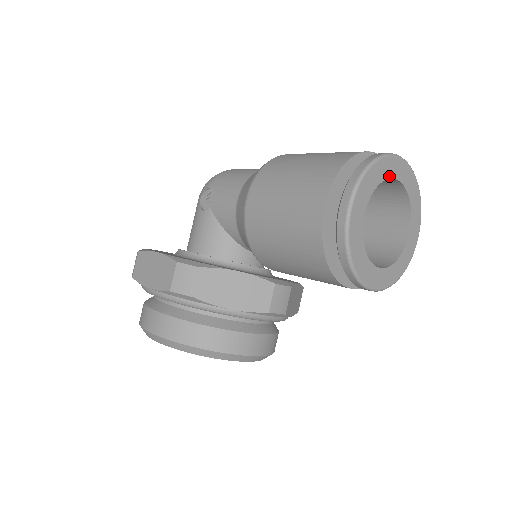
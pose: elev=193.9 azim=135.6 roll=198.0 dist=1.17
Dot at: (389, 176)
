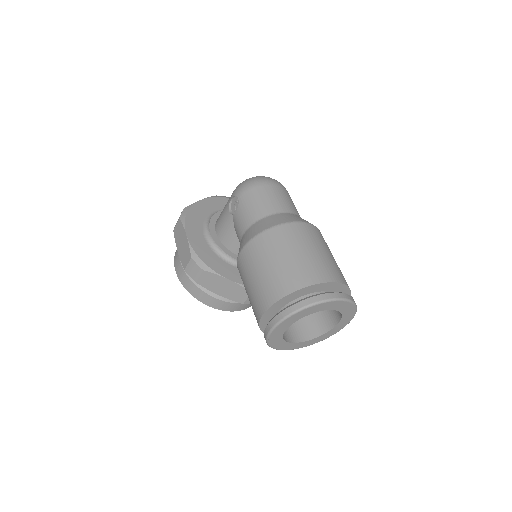
Dot at: (319, 310)
